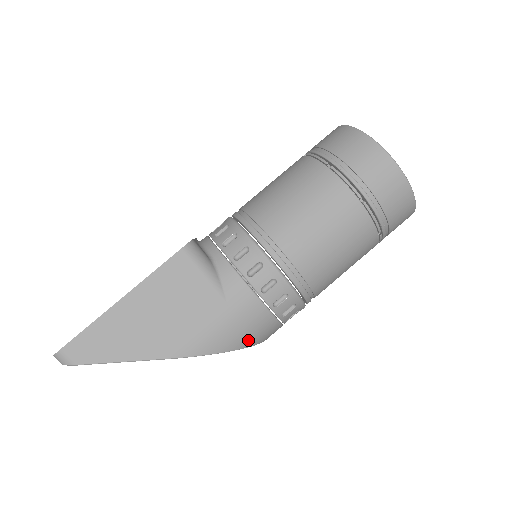
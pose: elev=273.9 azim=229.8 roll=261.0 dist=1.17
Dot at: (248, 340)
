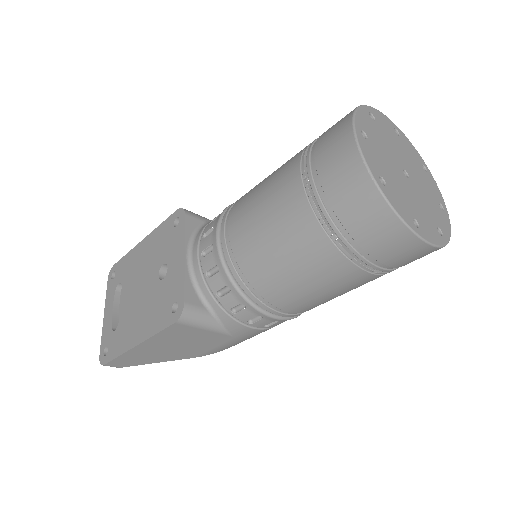
Dot at: occluded
